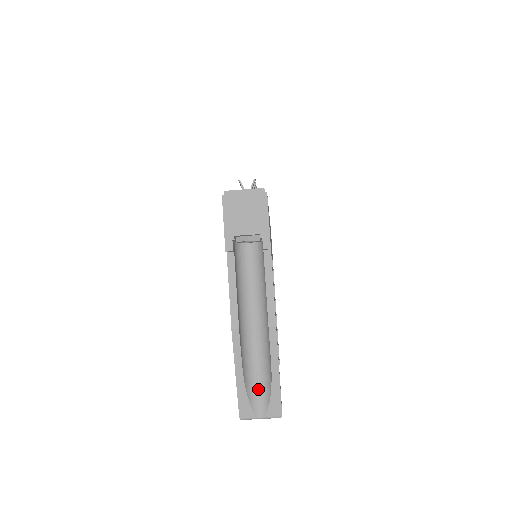
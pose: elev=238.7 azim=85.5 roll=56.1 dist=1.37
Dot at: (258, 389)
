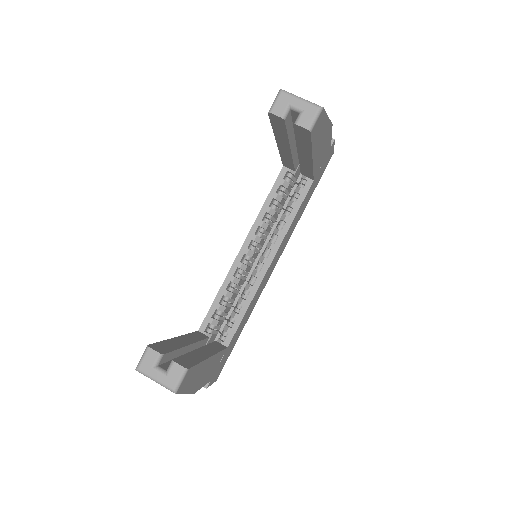
Dot at: occluded
